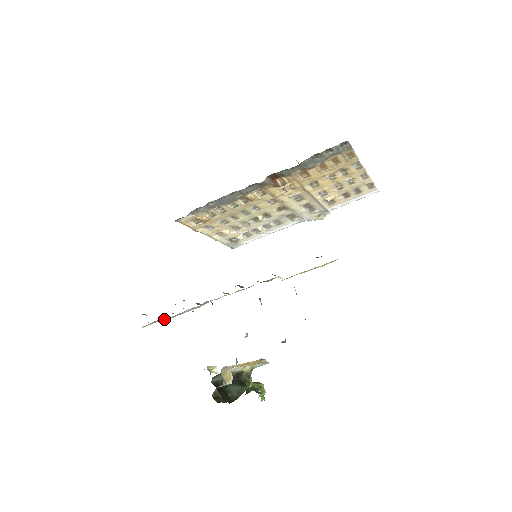
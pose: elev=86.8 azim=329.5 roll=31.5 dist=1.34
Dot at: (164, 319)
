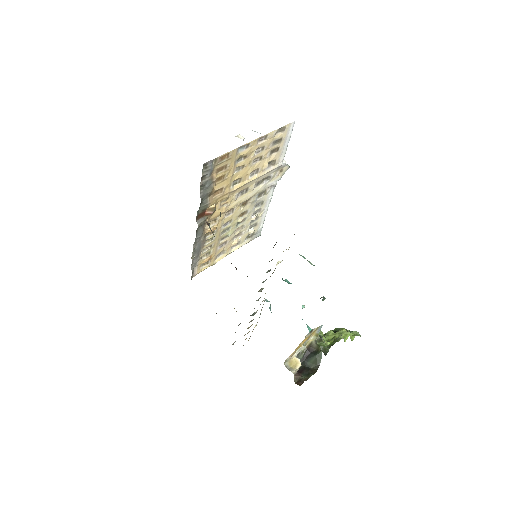
Dot at: occluded
